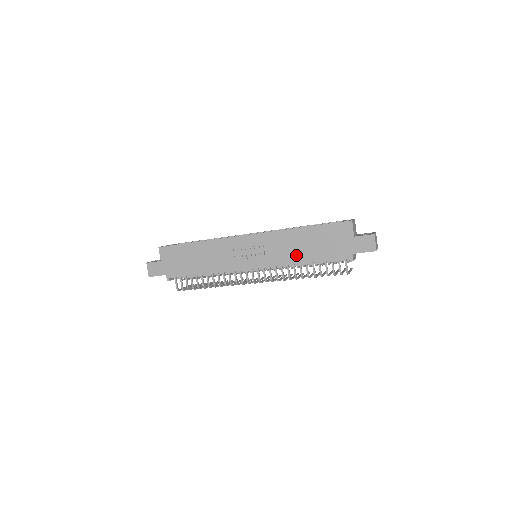
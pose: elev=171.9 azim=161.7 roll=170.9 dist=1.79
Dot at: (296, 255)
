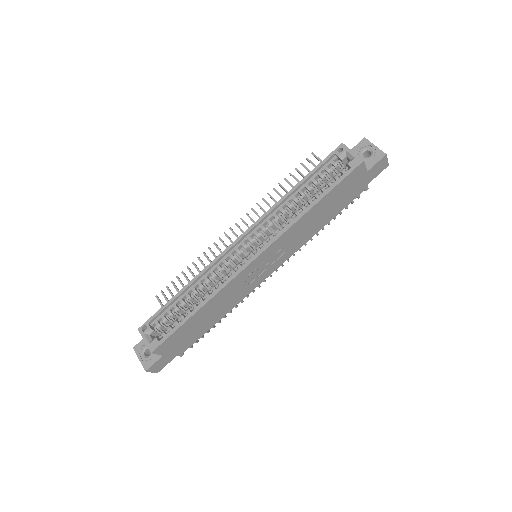
Dot at: (313, 230)
